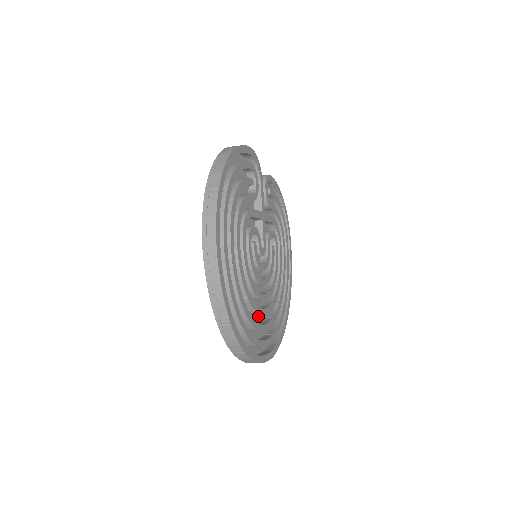
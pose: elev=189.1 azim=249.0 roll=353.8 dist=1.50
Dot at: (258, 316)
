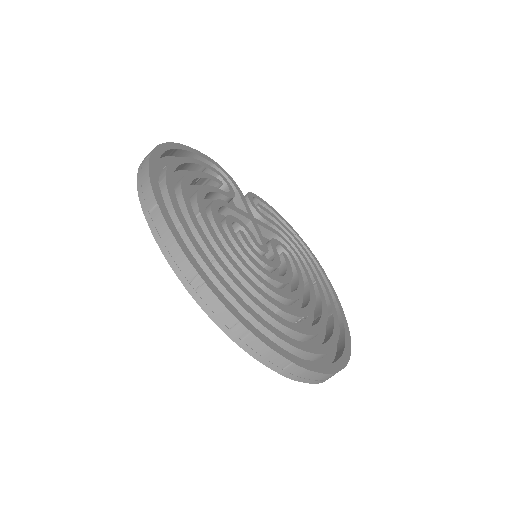
Dot at: occluded
